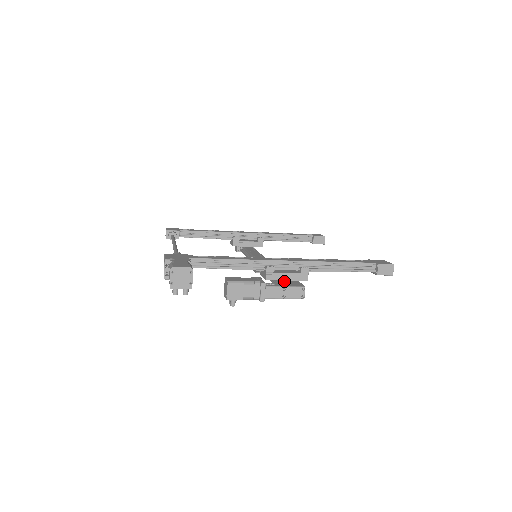
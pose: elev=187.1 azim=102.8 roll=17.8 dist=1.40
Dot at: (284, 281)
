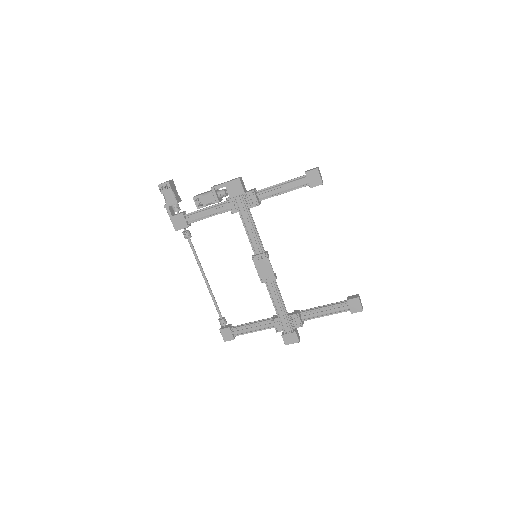
Dot at: occluded
